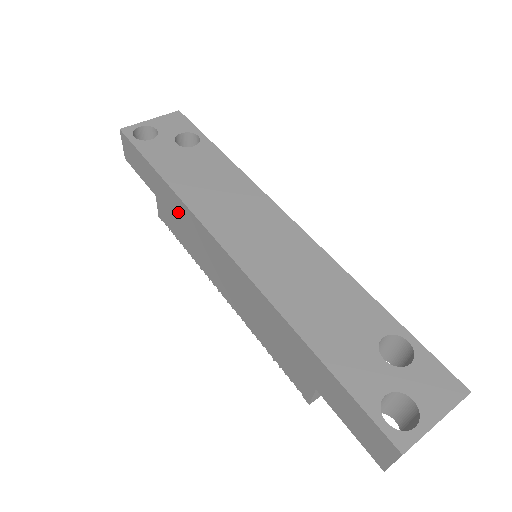
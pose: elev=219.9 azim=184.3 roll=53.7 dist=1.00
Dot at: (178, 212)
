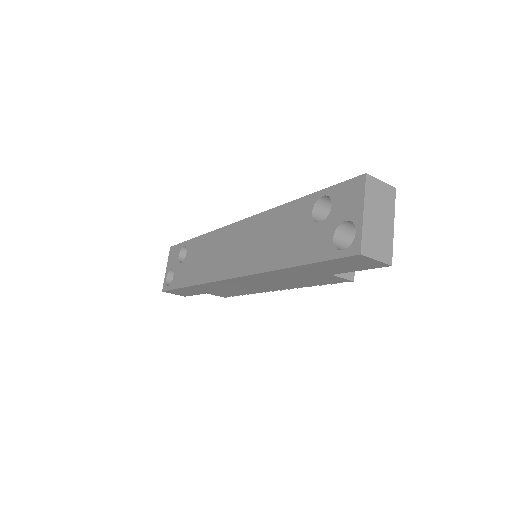
Dot at: (213, 288)
